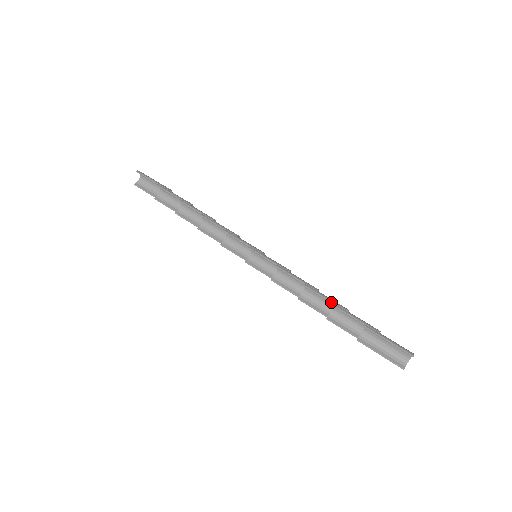
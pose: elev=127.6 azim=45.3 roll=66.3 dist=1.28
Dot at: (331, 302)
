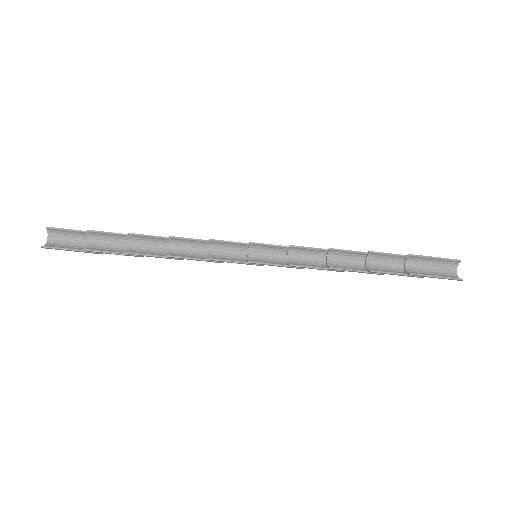
Dot at: (364, 253)
